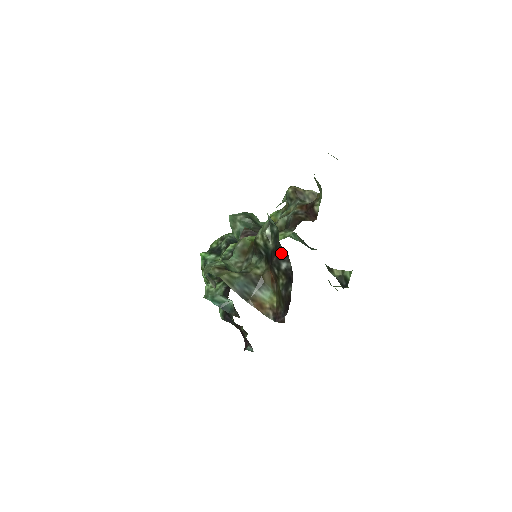
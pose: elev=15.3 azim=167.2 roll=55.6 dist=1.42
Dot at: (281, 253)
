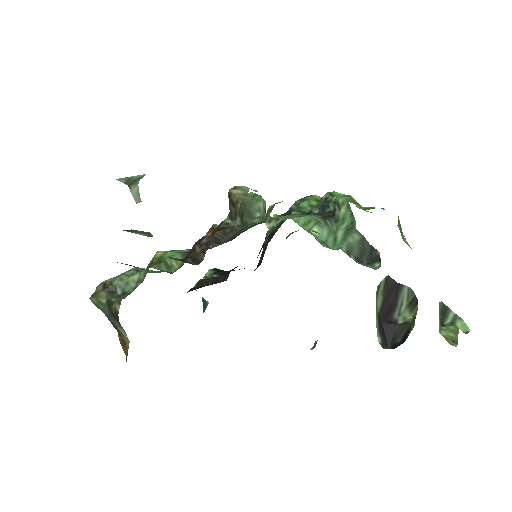
Dot at: occluded
